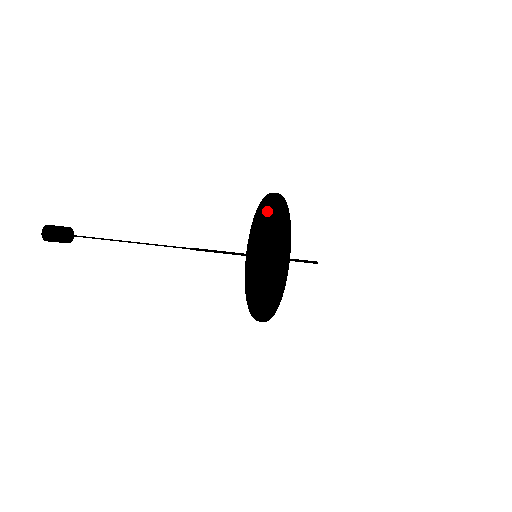
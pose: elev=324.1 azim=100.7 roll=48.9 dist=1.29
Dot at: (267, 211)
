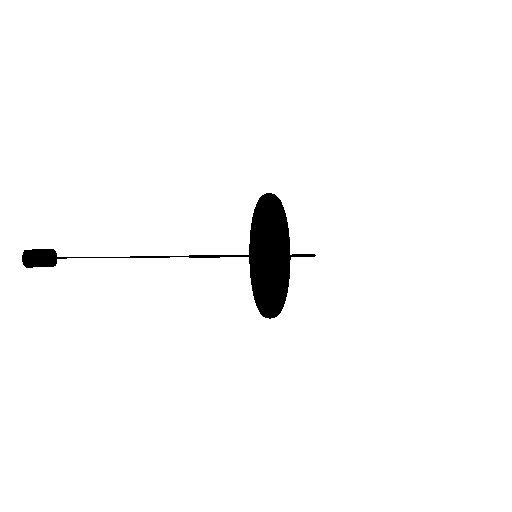
Dot at: (271, 199)
